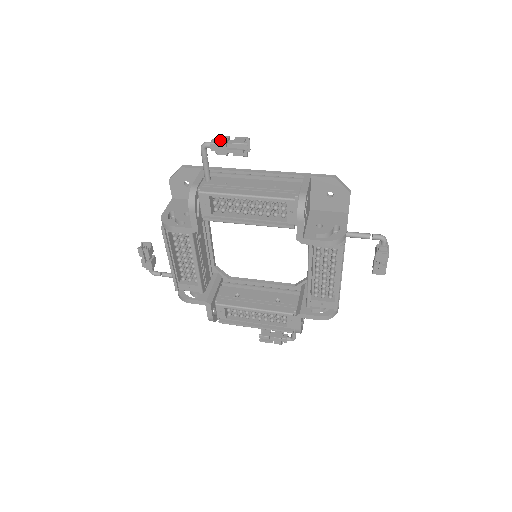
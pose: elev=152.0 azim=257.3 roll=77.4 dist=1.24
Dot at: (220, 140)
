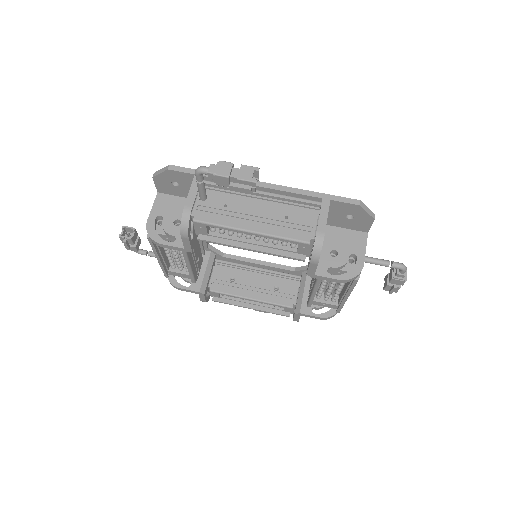
Dot at: (221, 171)
